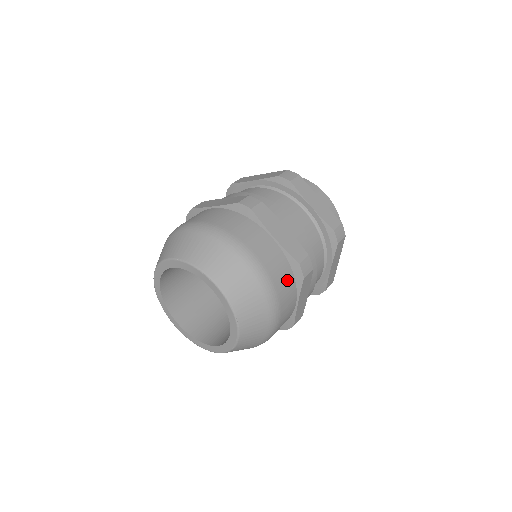
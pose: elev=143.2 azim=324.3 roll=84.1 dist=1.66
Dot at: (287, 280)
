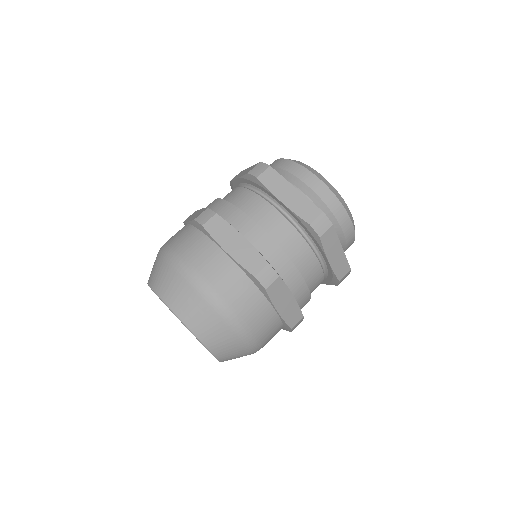
Dot at: (247, 294)
